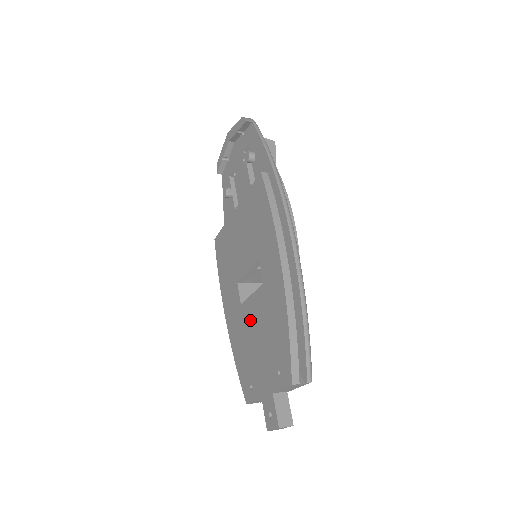
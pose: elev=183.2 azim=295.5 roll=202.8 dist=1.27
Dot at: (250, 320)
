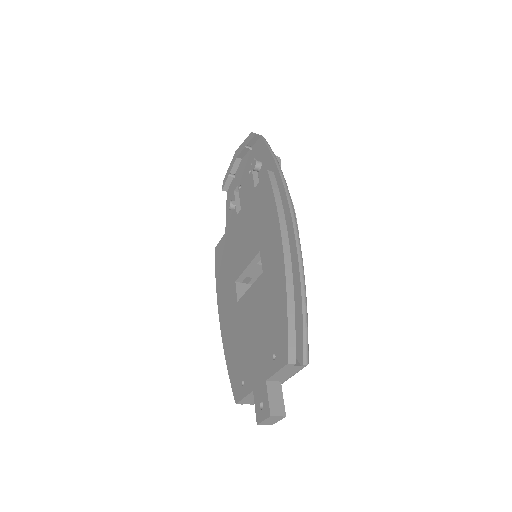
Dot at: (246, 314)
